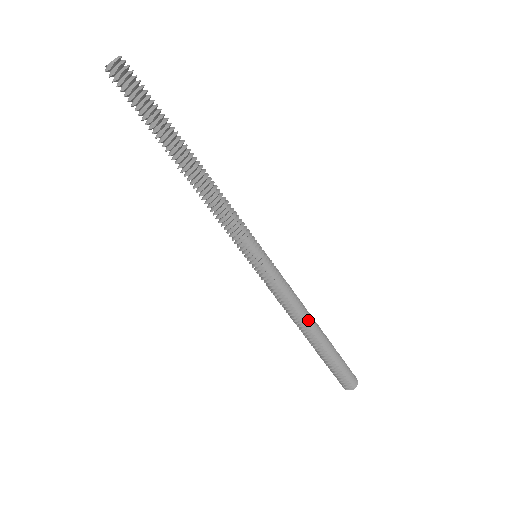
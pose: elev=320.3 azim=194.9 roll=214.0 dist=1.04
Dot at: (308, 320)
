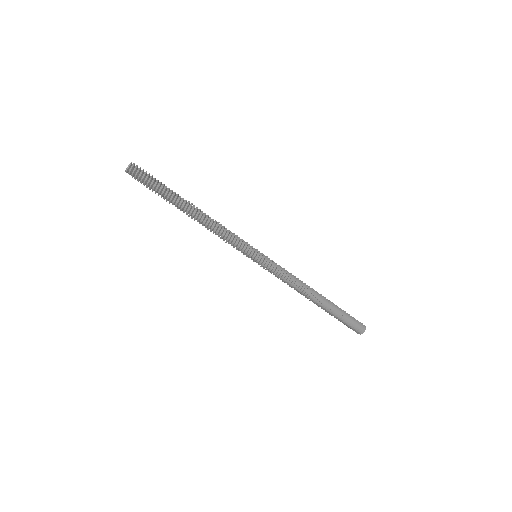
Dot at: (307, 292)
